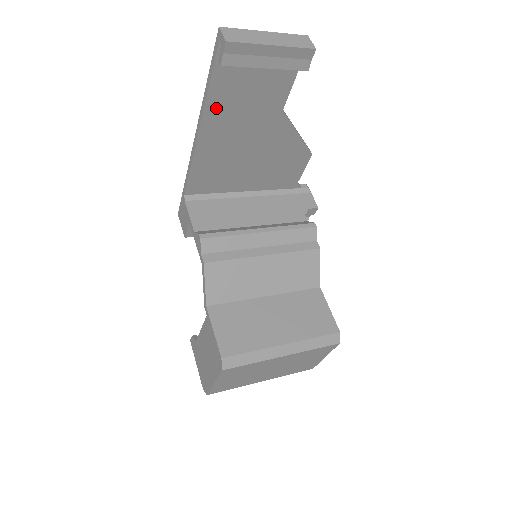
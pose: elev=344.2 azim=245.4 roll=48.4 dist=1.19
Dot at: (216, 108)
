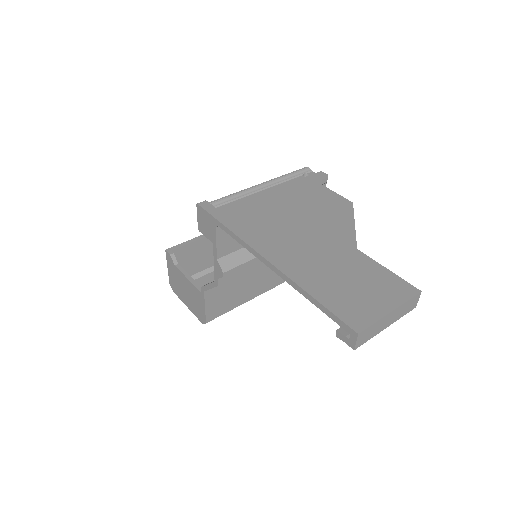
Dot at: occluded
